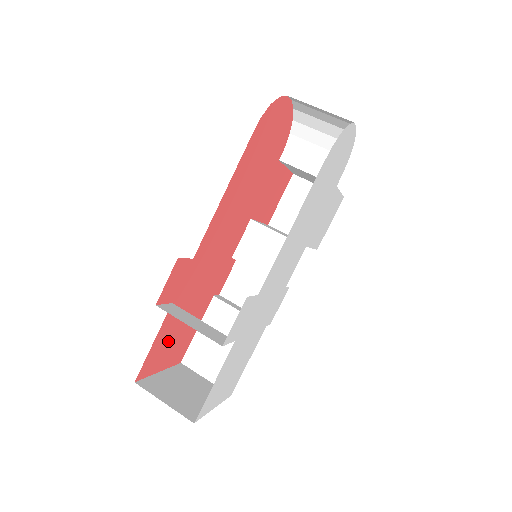
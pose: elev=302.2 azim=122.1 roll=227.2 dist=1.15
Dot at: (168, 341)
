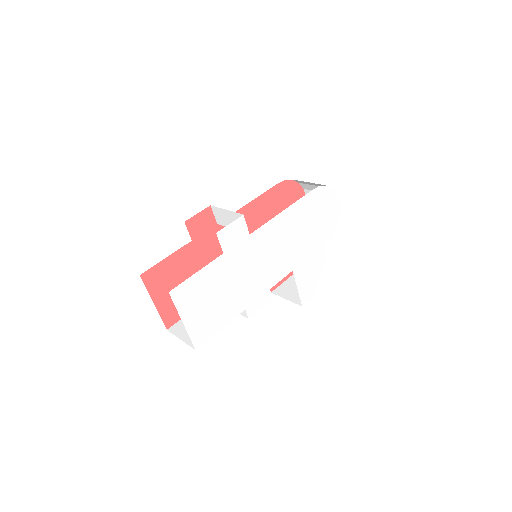
Dot at: (173, 278)
